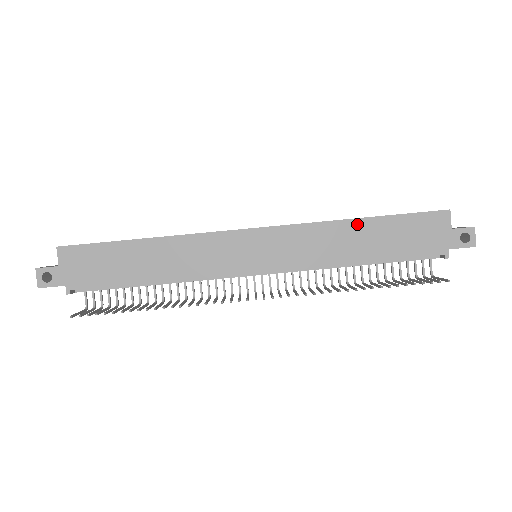
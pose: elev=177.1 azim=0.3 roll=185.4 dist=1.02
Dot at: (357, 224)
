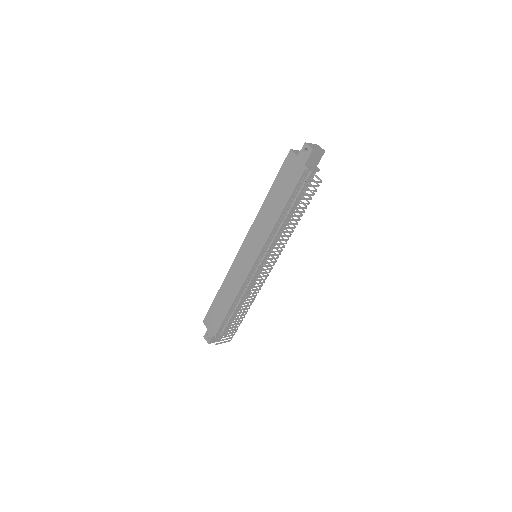
Dot at: (267, 201)
